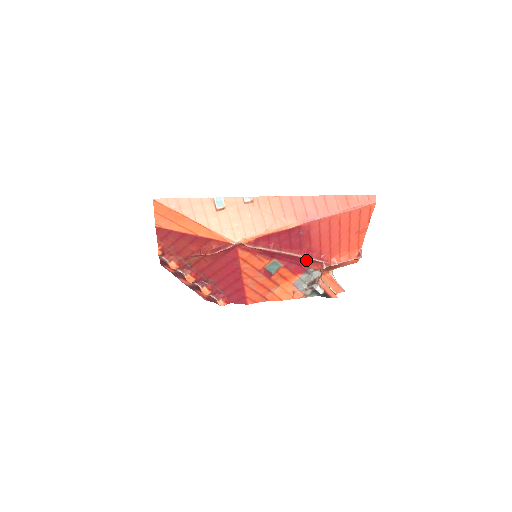
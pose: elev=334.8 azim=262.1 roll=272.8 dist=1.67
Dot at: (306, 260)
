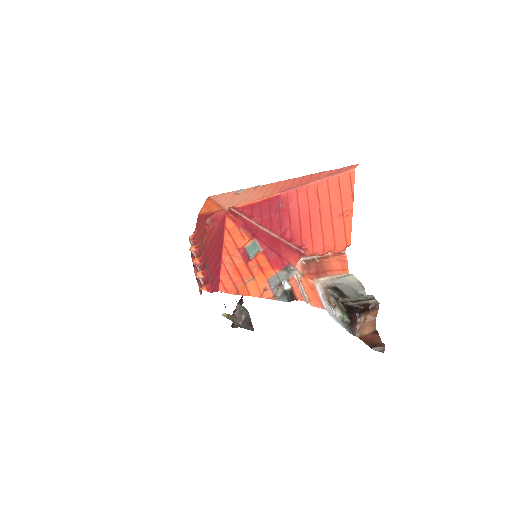
Dot at: (284, 246)
